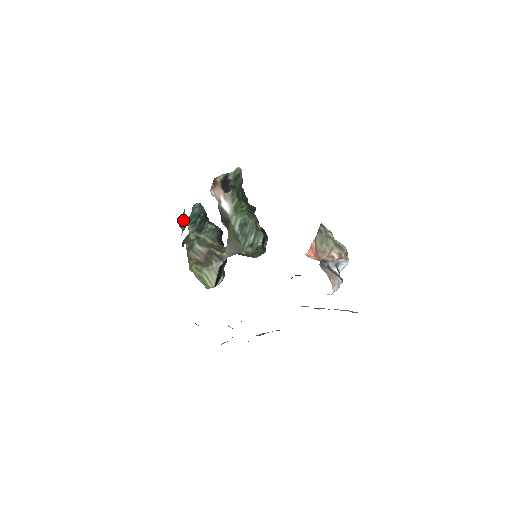
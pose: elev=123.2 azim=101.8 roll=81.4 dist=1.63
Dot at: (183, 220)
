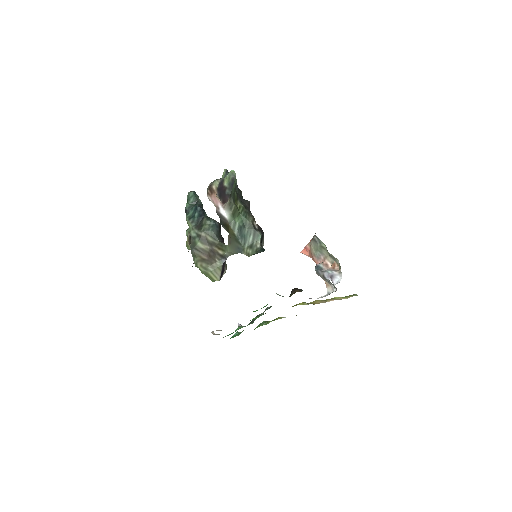
Dot at: (188, 238)
